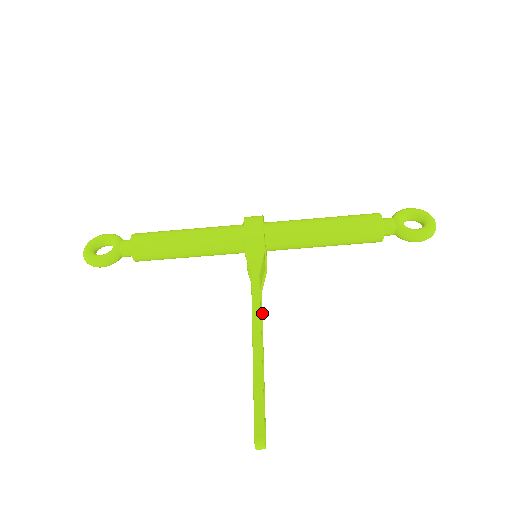
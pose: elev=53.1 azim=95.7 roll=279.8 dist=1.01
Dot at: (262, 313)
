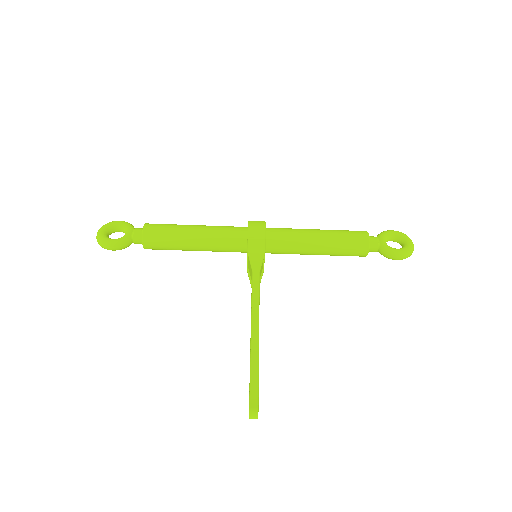
Dot at: occluded
